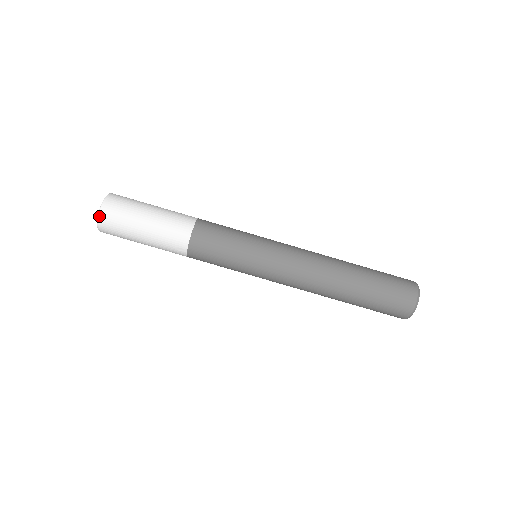
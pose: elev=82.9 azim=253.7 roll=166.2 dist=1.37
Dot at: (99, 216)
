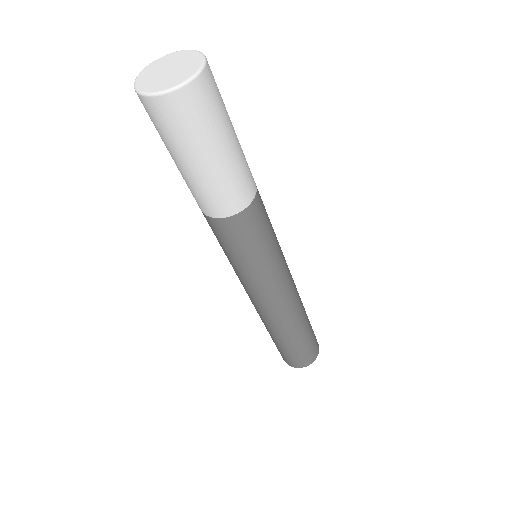
Dot at: (159, 96)
